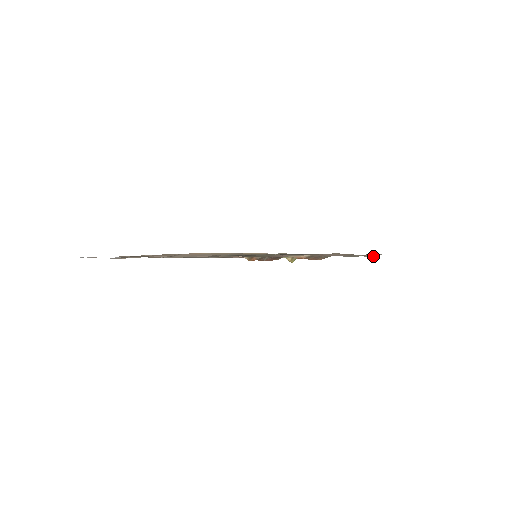
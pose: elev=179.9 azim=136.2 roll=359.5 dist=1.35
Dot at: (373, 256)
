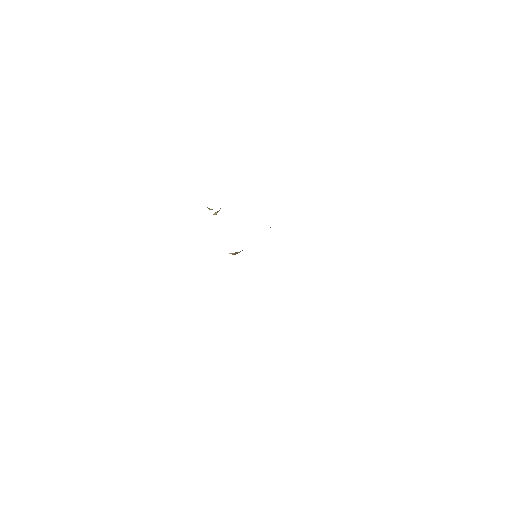
Dot at: occluded
